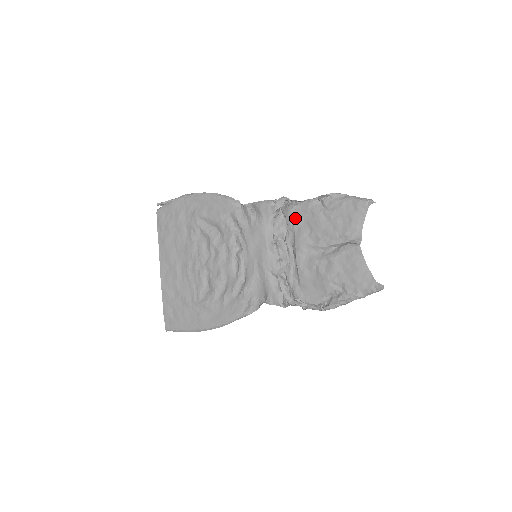
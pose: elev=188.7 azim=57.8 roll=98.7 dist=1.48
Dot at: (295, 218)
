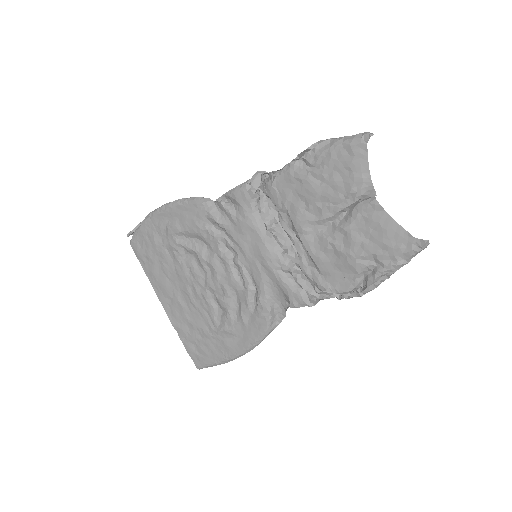
Dot at: (281, 194)
